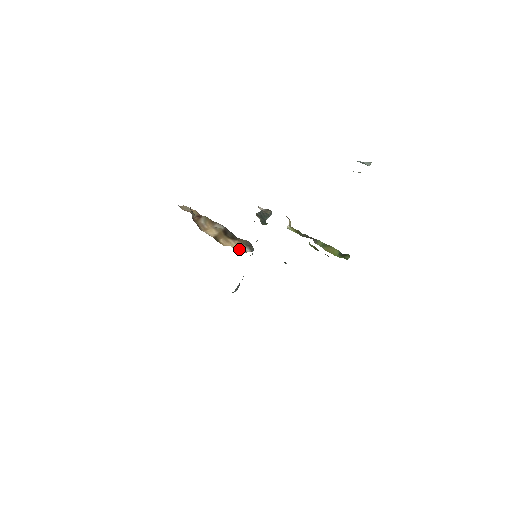
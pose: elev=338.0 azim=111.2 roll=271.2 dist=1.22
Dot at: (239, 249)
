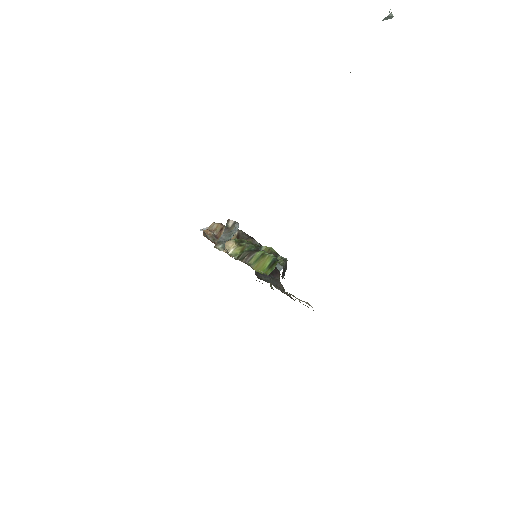
Dot at: occluded
